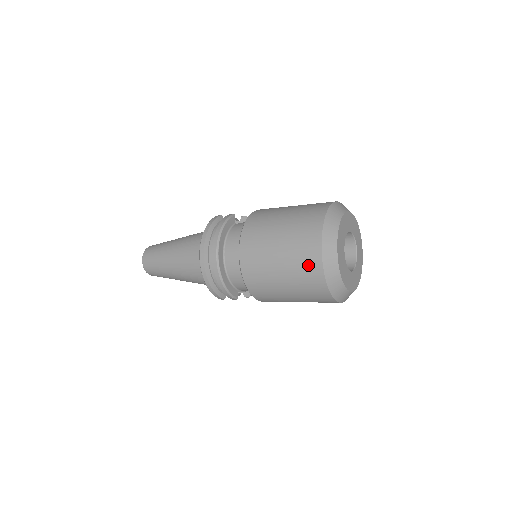
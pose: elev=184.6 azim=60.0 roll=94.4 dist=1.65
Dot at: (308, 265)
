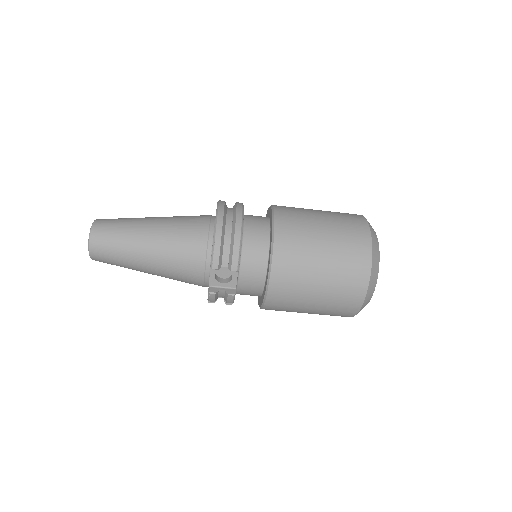
Dot at: (355, 227)
